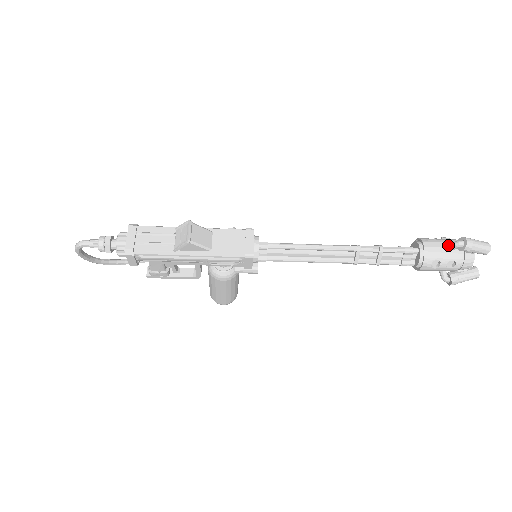
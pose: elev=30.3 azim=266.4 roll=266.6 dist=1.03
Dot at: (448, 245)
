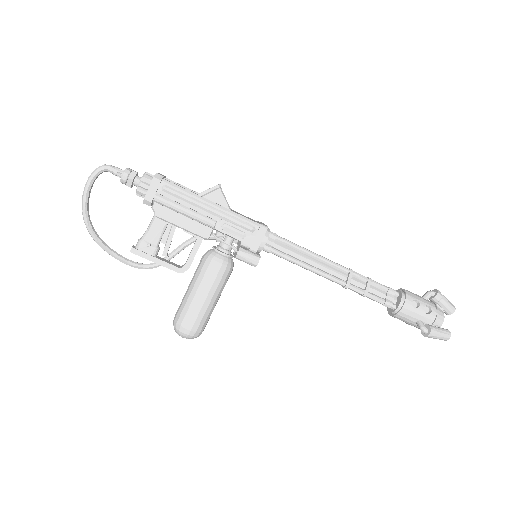
Dot at: occluded
